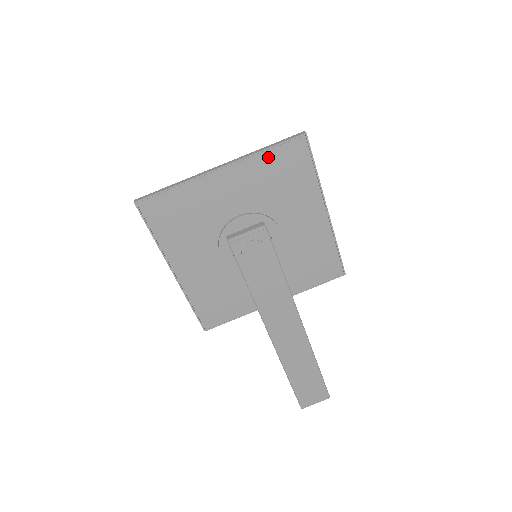
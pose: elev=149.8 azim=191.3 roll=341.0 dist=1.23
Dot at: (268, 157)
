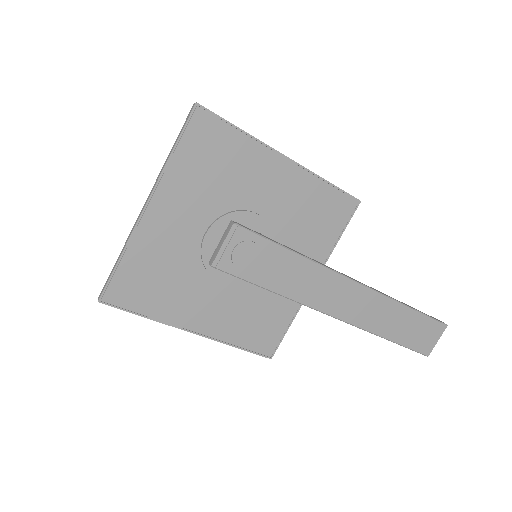
Dot at: (181, 157)
